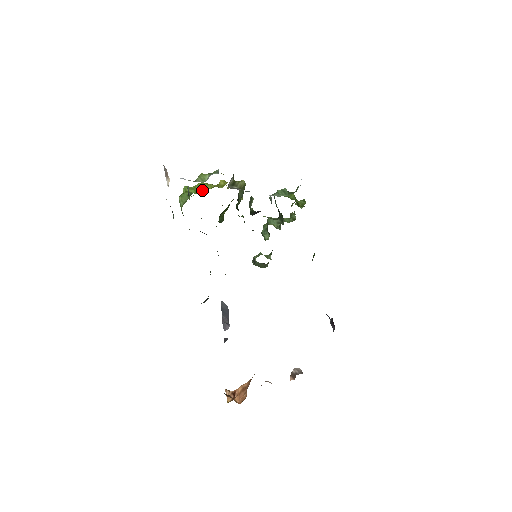
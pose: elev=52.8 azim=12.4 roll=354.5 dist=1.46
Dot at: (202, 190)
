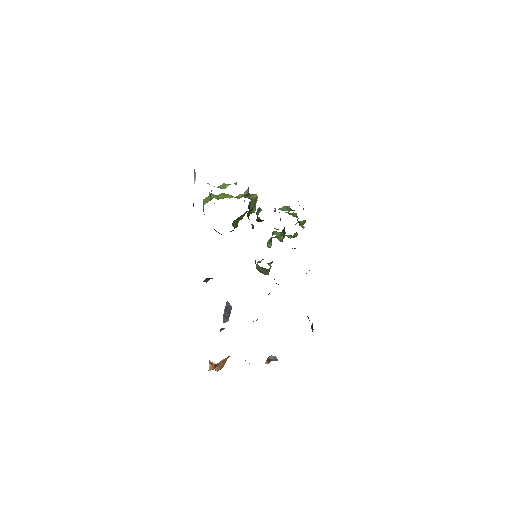
Dot at: (223, 198)
